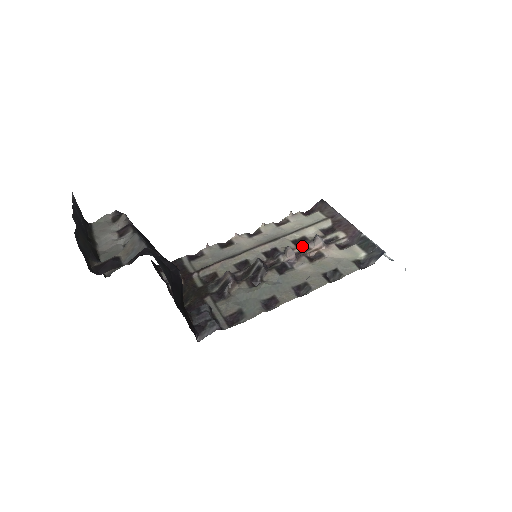
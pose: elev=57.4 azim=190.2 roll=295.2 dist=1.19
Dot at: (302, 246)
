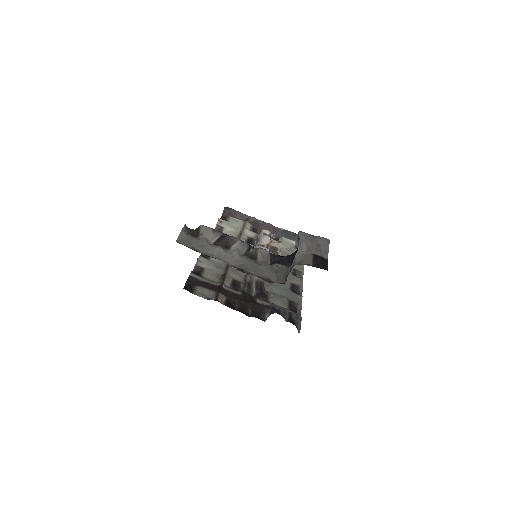
Dot at: (257, 244)
